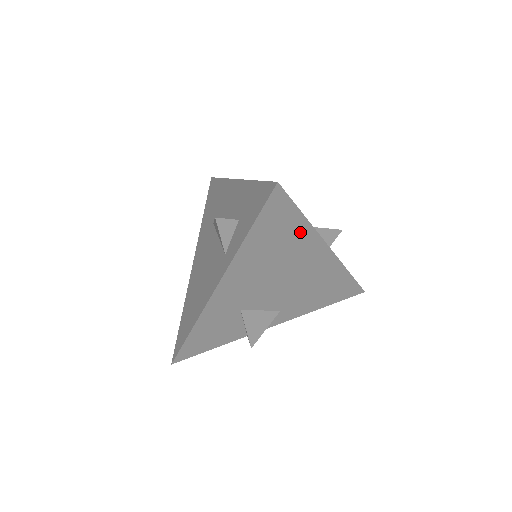
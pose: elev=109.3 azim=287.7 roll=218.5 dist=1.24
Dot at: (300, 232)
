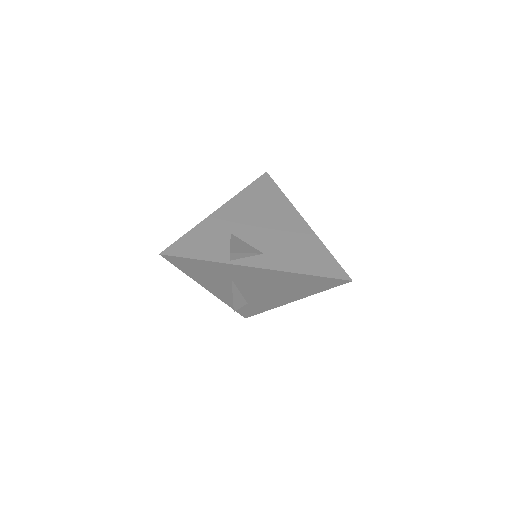
Dot at: (280, 200)
